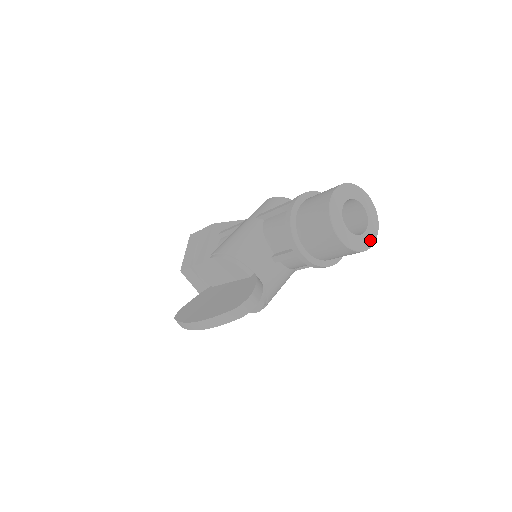
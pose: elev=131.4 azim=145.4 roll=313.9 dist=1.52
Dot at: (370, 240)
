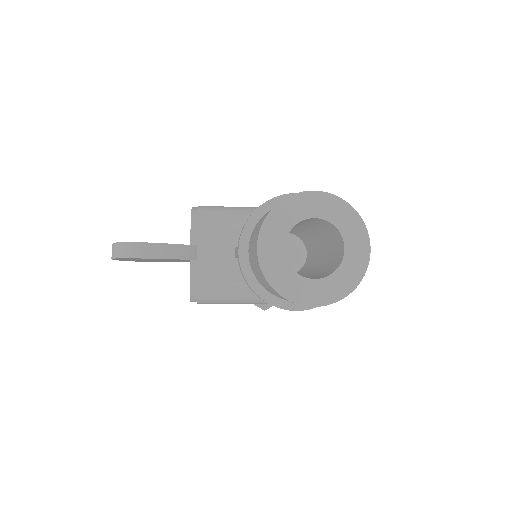
Dot at: (313, 296)
